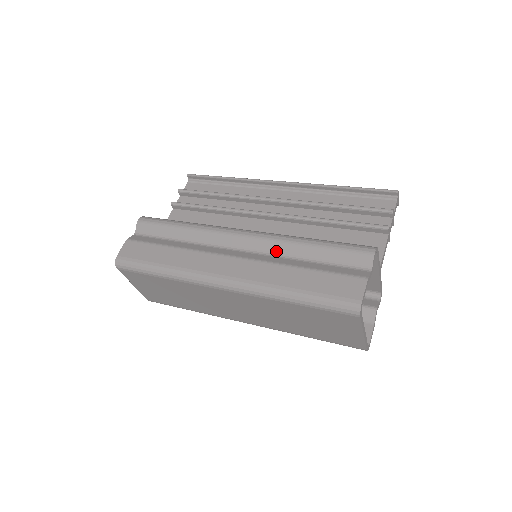
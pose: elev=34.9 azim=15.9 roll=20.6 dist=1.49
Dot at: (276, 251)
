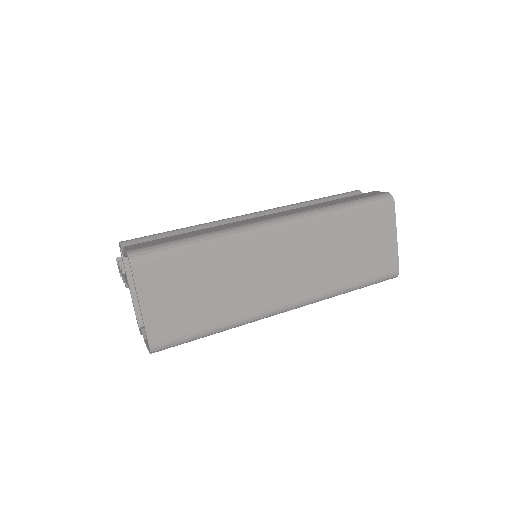
Dot at: occluded
